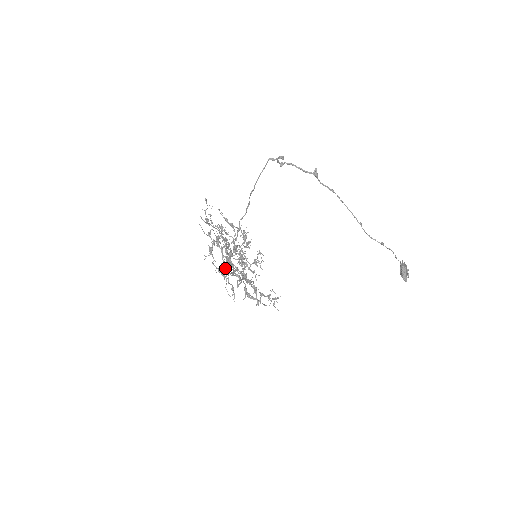
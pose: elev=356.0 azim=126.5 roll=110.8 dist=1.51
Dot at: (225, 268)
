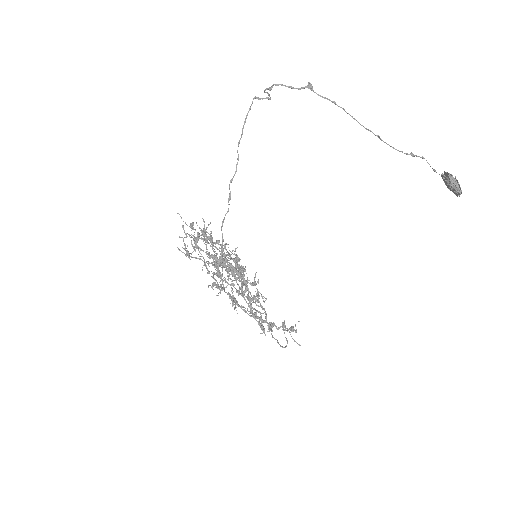
Dot at: (217, 264)
